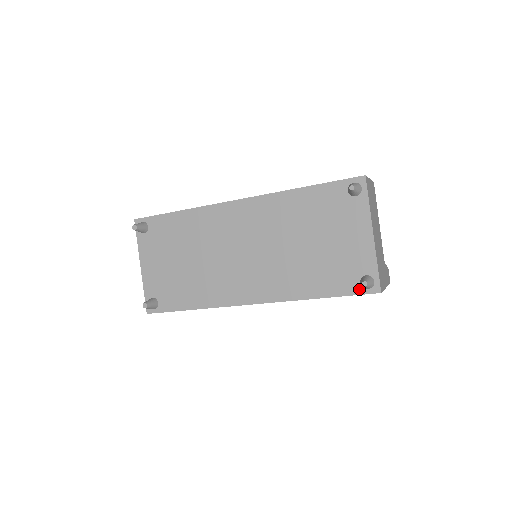
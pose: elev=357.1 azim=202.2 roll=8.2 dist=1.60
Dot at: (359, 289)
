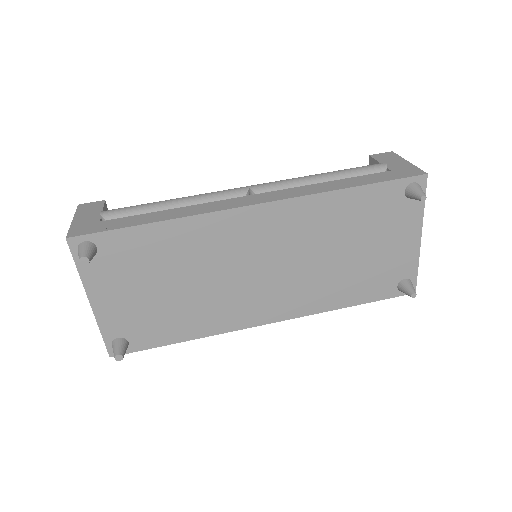
Dot at: (395, 292)
